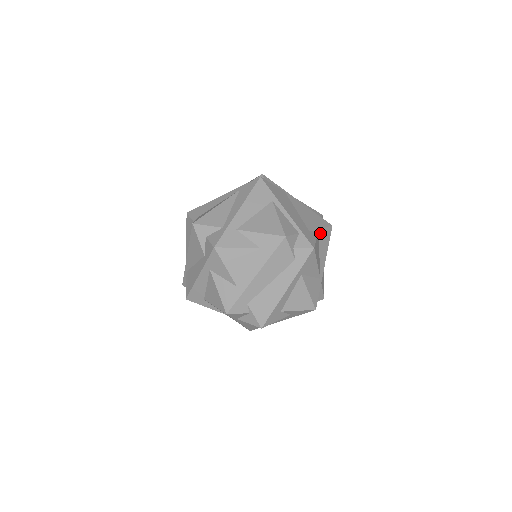
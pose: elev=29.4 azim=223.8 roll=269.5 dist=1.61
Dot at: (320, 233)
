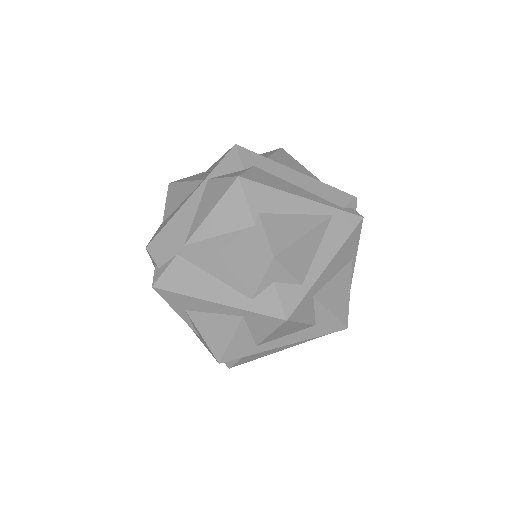
Dot at: occluded
